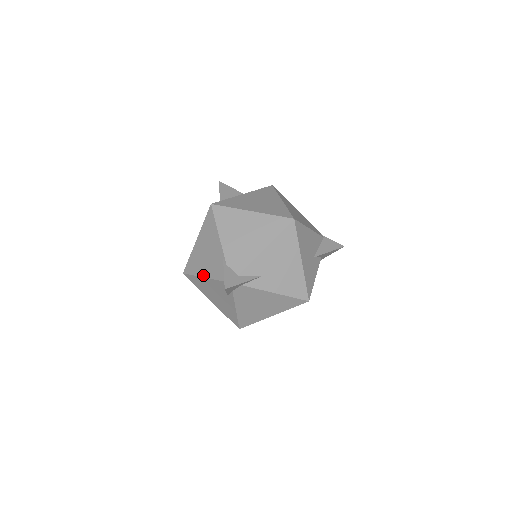
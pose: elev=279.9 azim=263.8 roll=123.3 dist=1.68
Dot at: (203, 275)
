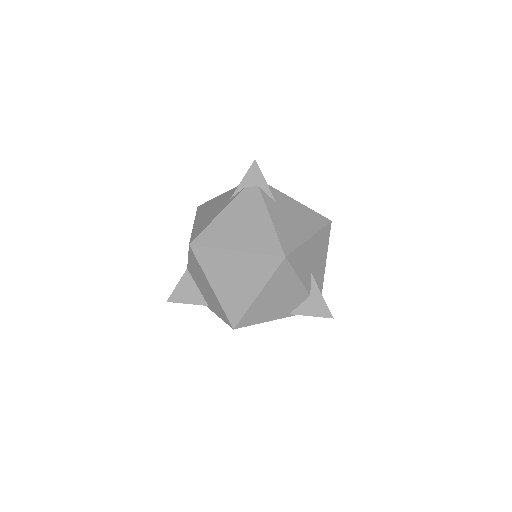
Dot at: occluded
